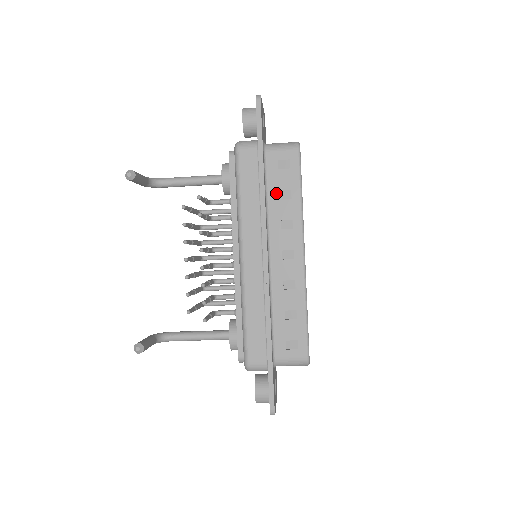
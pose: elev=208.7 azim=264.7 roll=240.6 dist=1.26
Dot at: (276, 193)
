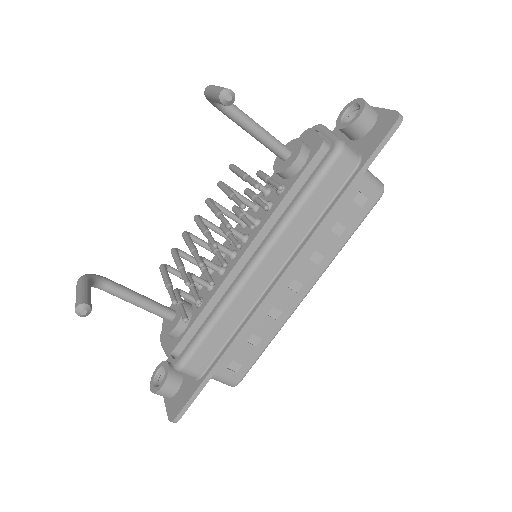
Dot at: (333, 222)
